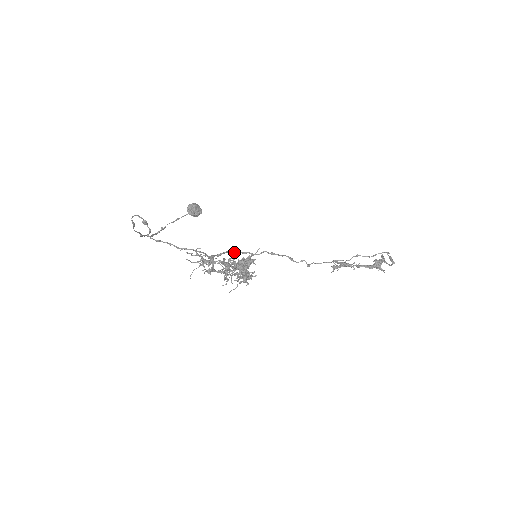
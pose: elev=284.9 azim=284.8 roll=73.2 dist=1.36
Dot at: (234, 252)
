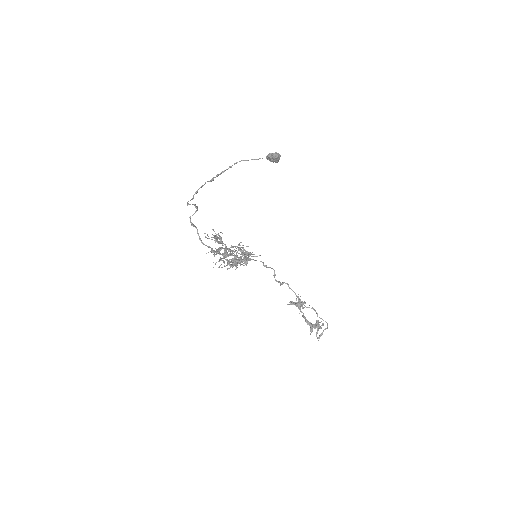
Dot at: (239, 253)
